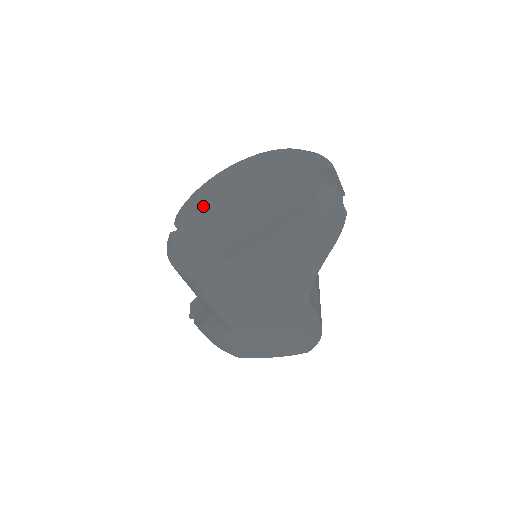
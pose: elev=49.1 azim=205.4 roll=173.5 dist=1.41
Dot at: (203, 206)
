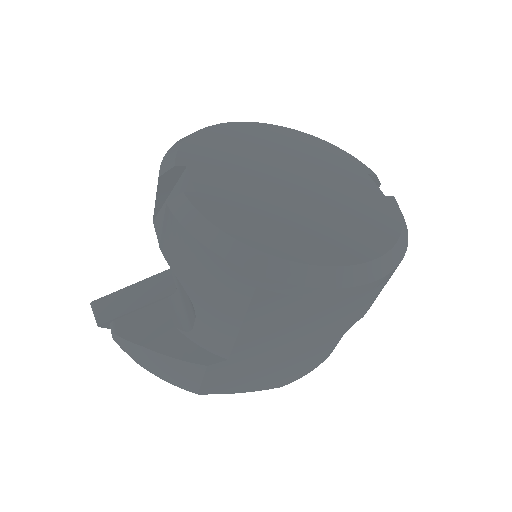
Dot at: (223, 167)
